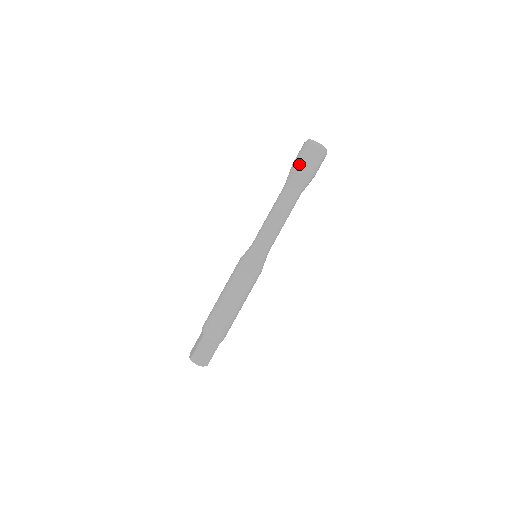
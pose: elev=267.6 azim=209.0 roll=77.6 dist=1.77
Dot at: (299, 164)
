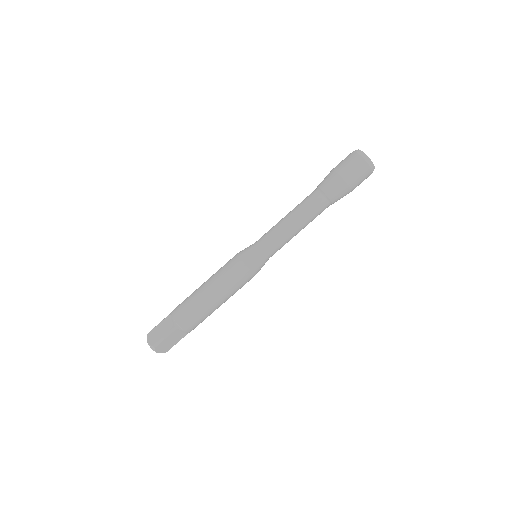
Dot at: (345, 179)
